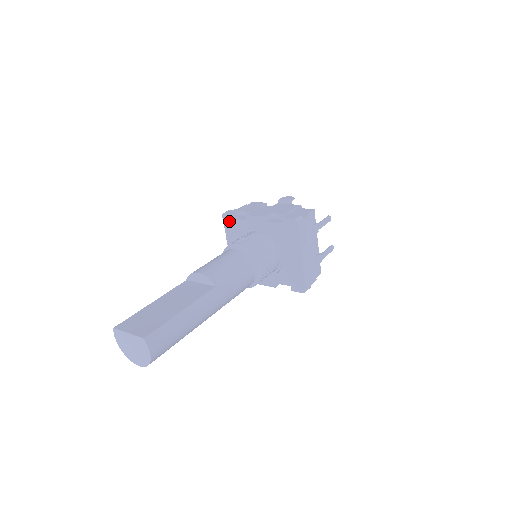
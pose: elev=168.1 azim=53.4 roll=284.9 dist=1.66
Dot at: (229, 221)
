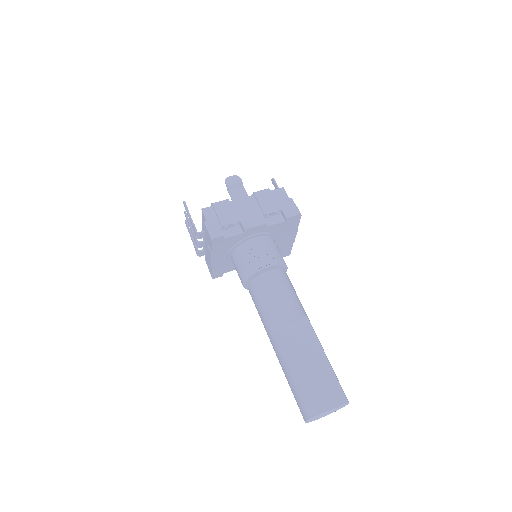
Dot at: (220, 242)
